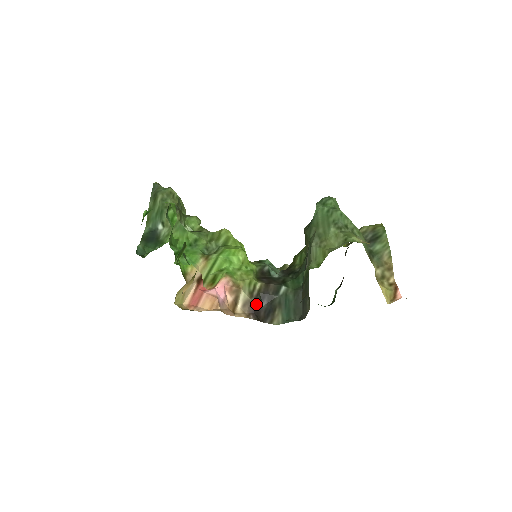
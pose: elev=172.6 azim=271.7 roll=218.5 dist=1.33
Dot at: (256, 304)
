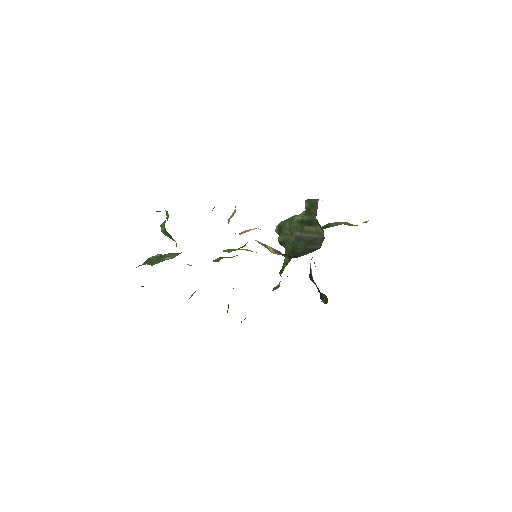
Dot at: occluded
